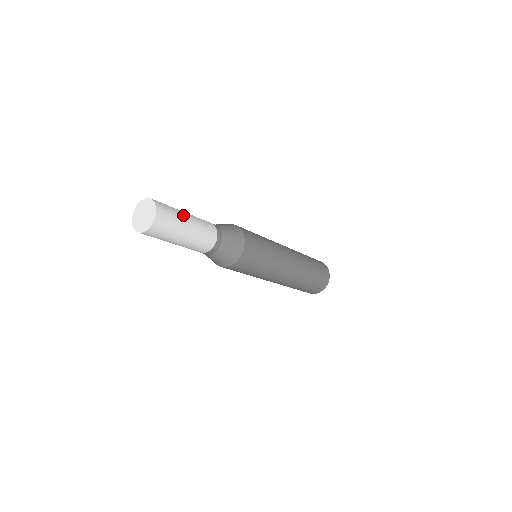
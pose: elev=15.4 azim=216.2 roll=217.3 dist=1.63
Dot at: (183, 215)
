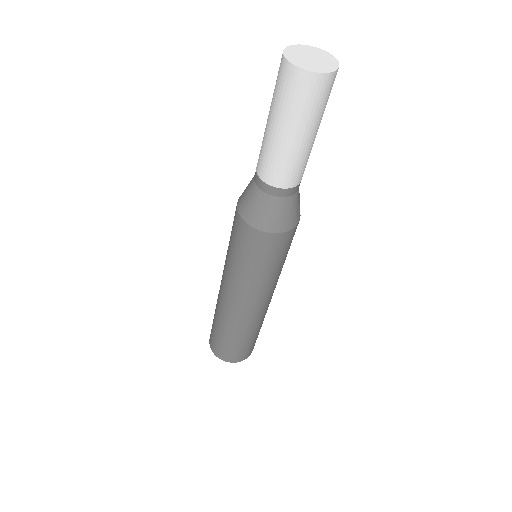
Dot at: occluded
